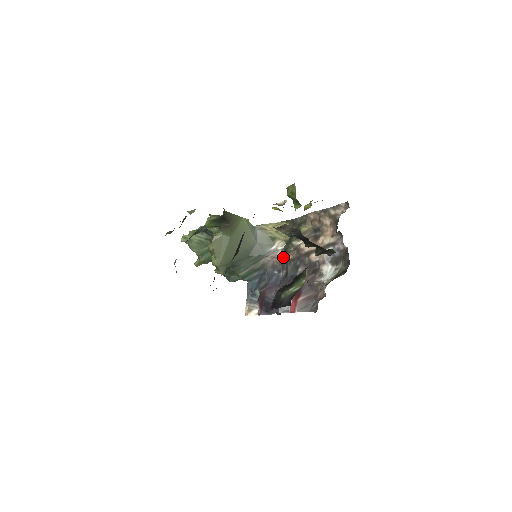
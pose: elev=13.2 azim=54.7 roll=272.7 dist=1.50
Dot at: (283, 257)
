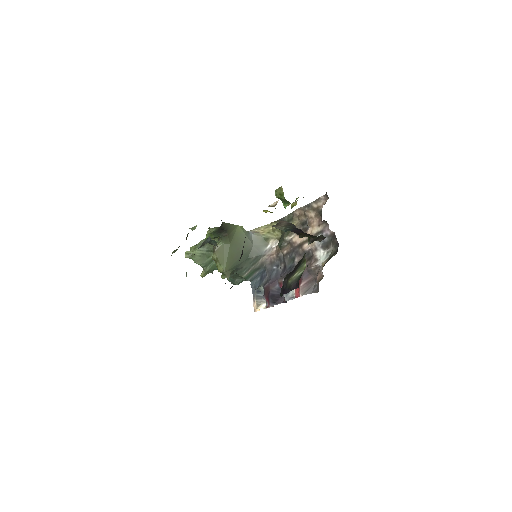
Dot at: (279, 253)
